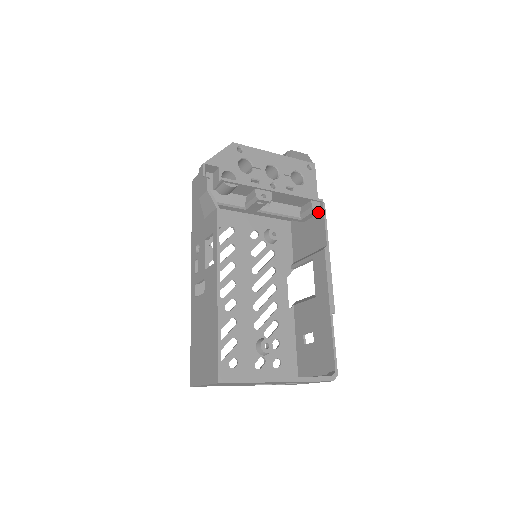
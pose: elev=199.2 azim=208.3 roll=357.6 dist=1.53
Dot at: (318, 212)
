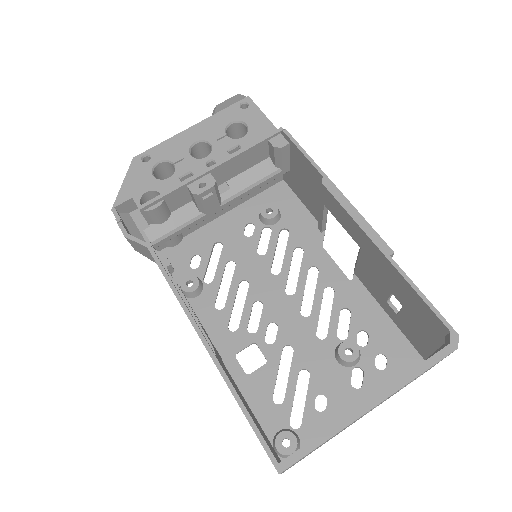
Dot at: (287, 146)
